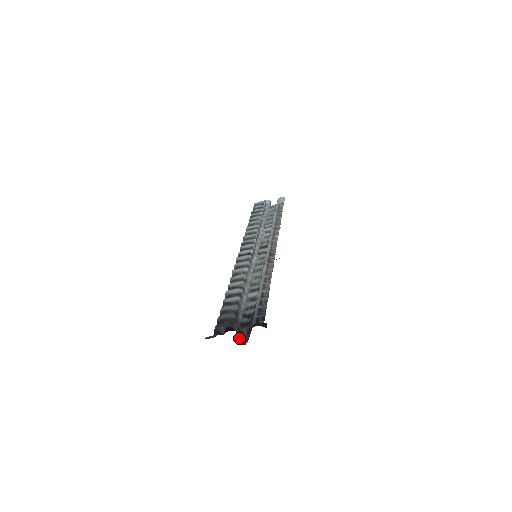
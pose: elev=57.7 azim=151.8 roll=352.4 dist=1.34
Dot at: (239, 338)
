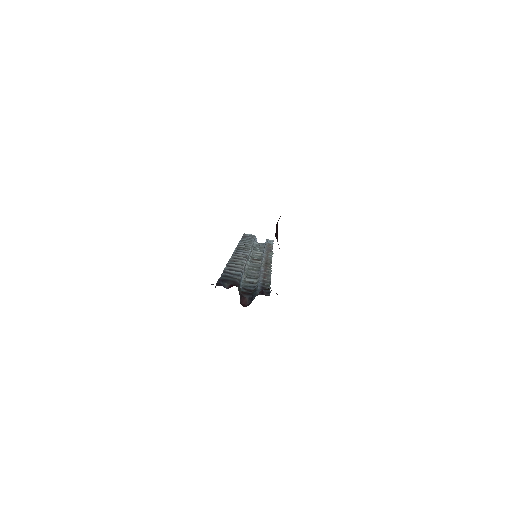
Dot at: (240, 300)
